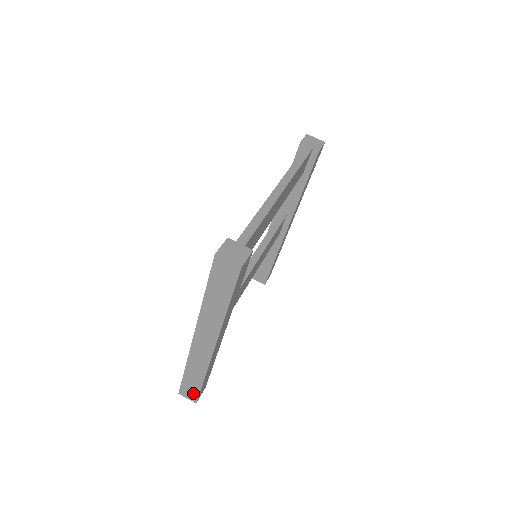
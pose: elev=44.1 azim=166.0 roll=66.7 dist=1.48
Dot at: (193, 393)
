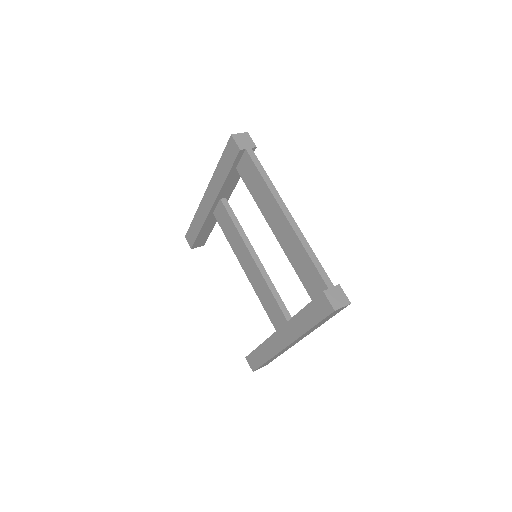
Dot at: occluded
